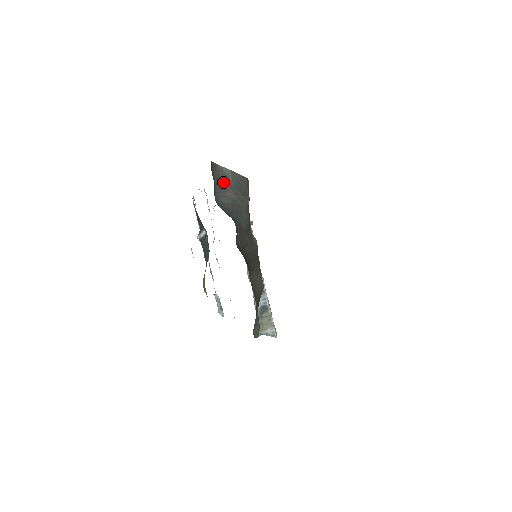
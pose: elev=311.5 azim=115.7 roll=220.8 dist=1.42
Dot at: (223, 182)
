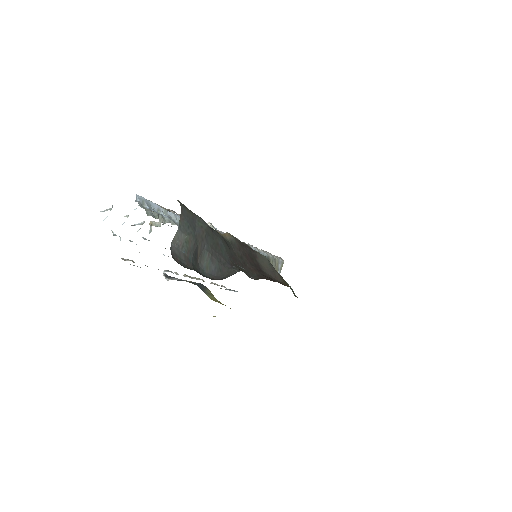
Dot at: (191, 253)
